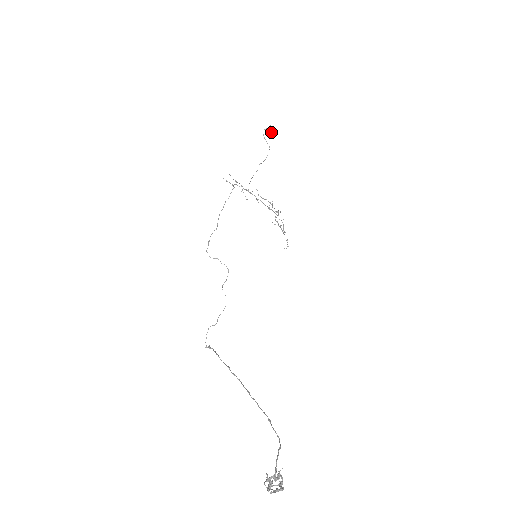
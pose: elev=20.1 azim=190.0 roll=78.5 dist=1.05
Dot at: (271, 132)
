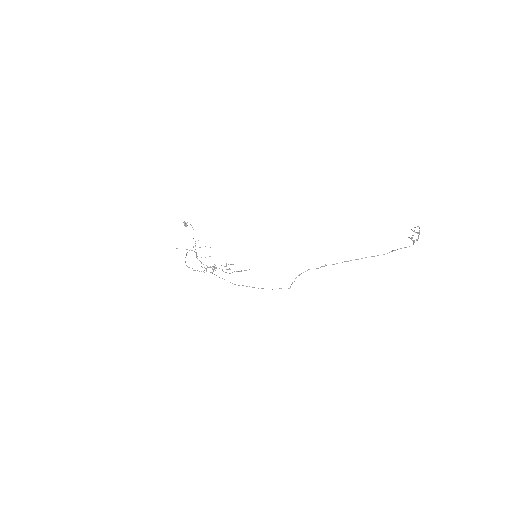
Dot at: occluded
